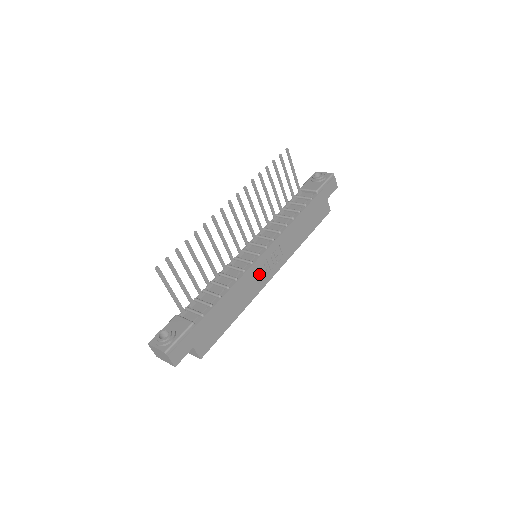
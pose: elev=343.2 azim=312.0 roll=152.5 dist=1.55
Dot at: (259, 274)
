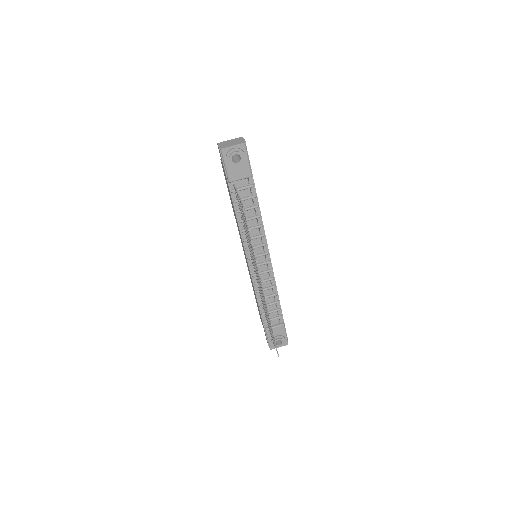
Dot at: occluded
